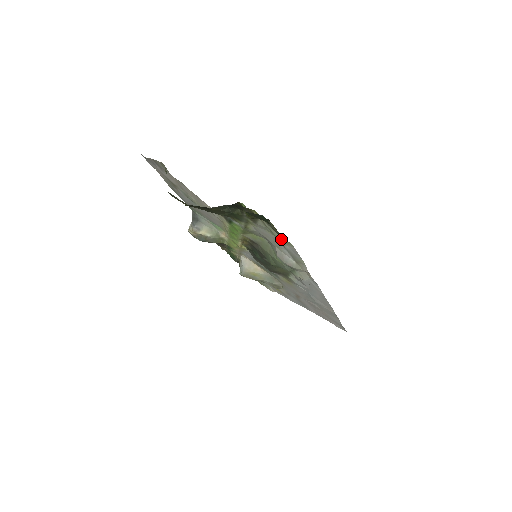
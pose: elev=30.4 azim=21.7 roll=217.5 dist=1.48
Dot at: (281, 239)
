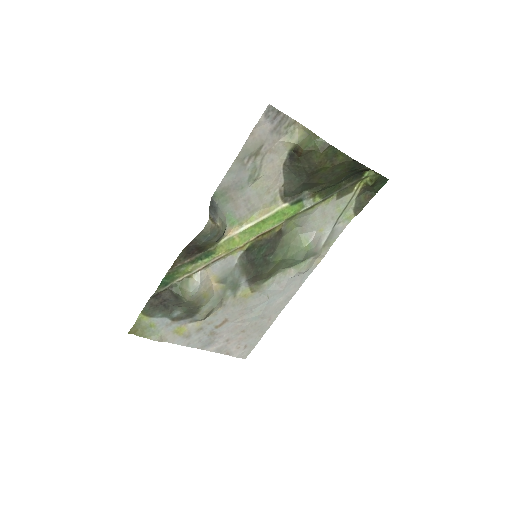
Dot at: (344, 216)
